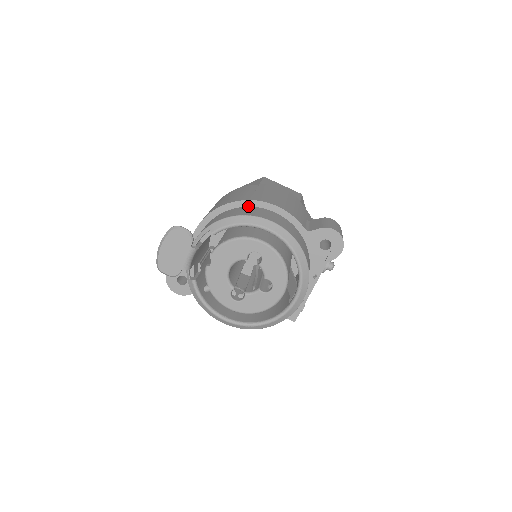
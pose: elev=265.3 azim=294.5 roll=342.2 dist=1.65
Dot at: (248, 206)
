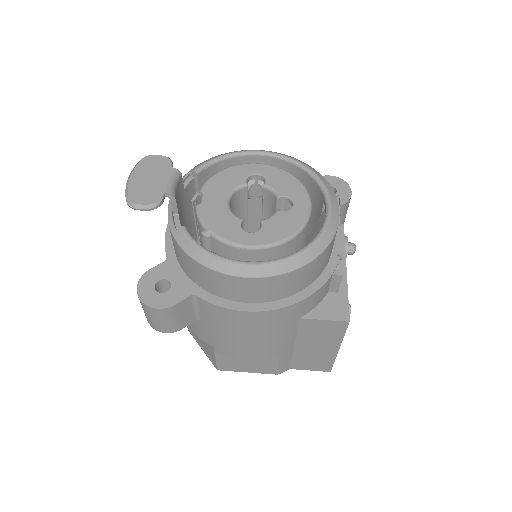
Dot at: occluded
